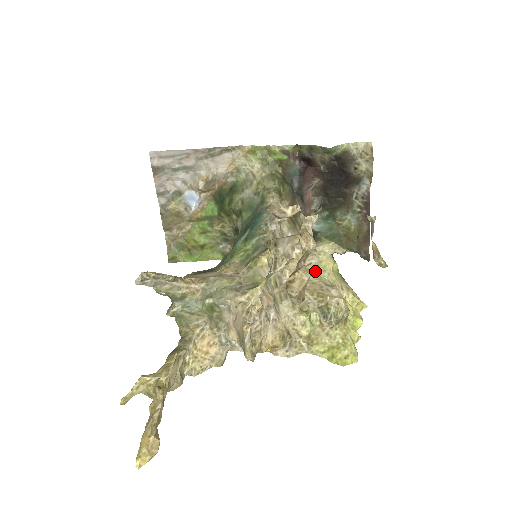
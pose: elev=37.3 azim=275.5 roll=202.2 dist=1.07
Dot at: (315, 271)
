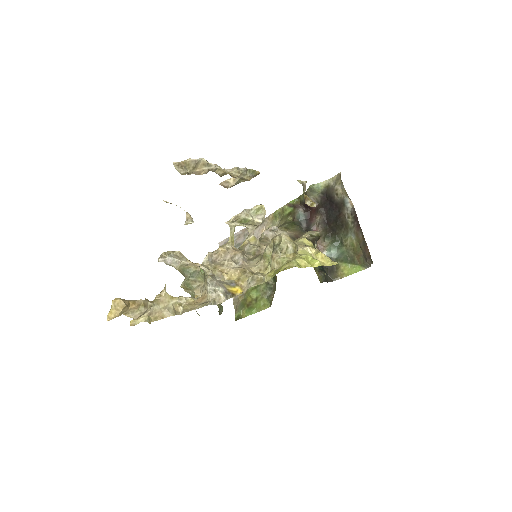
Dot at: occluded
